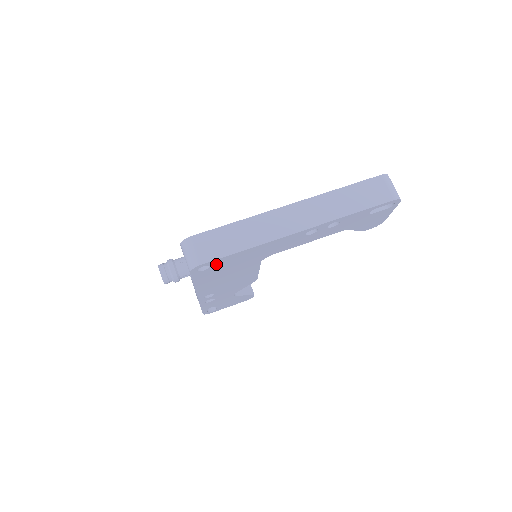
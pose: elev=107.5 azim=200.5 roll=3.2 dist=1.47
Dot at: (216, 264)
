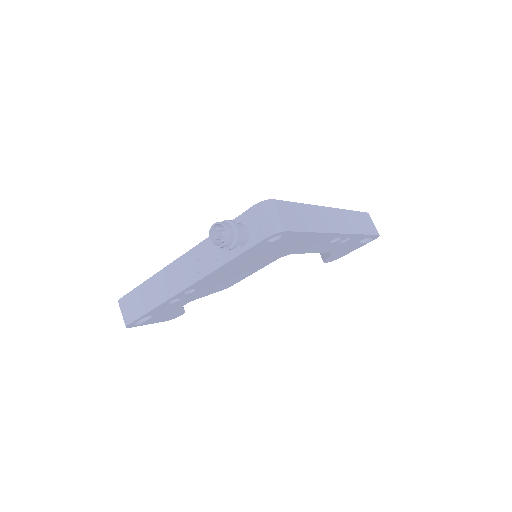
Dot at: (283, 239)
